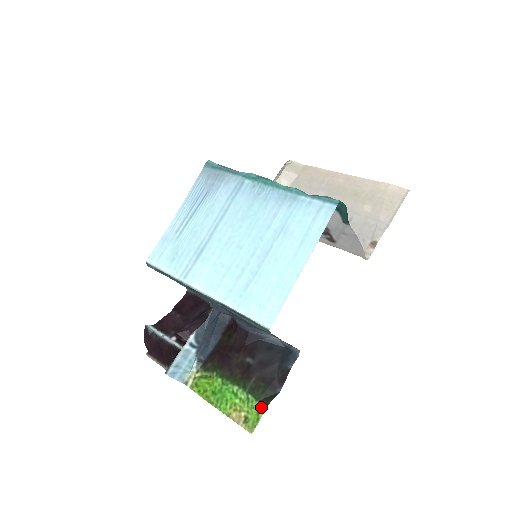
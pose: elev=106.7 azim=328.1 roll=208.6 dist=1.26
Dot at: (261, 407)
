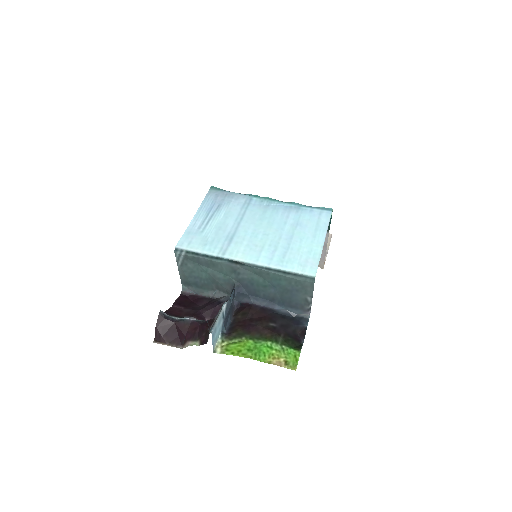
Dot at: (296, 352)
